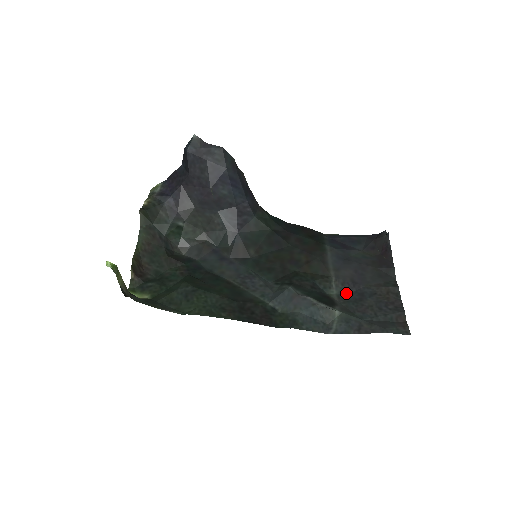
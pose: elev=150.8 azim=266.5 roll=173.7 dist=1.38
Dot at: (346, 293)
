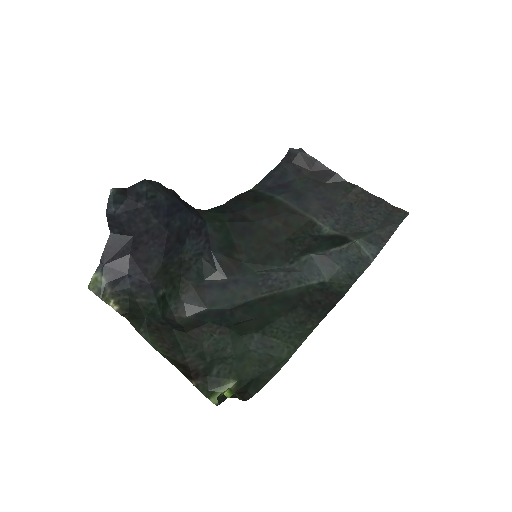
Dot at: (335, 222)
